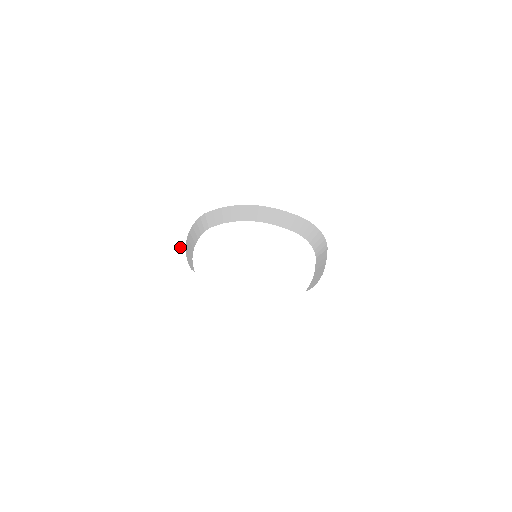
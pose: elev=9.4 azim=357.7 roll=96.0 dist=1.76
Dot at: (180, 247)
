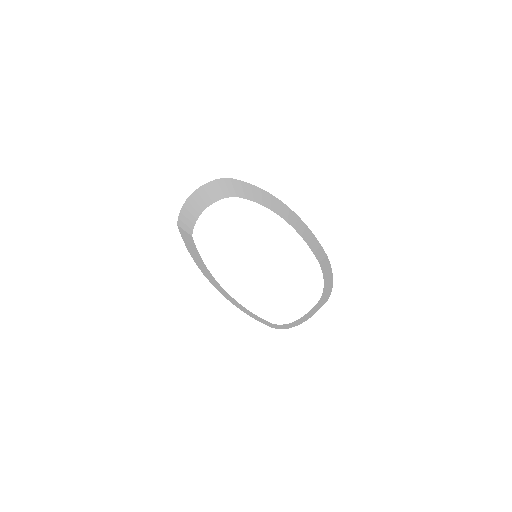
Dot at: (181, 194)
